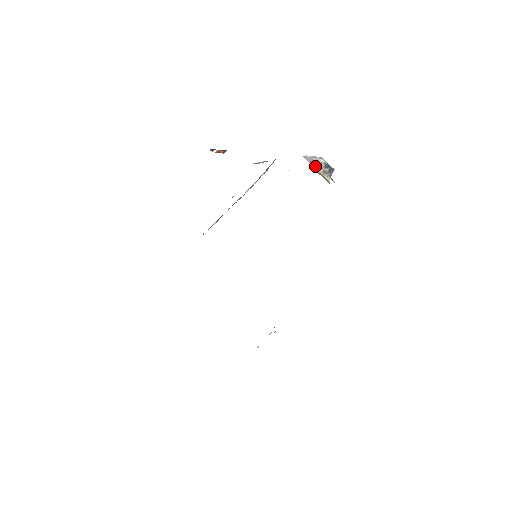
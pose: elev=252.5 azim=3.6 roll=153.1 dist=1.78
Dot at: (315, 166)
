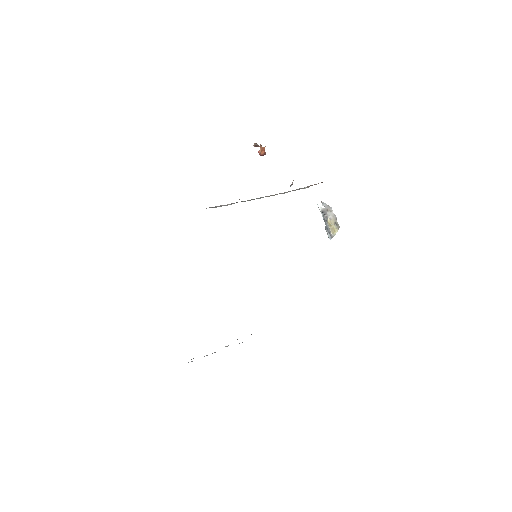
Dot at: (329, 215)
